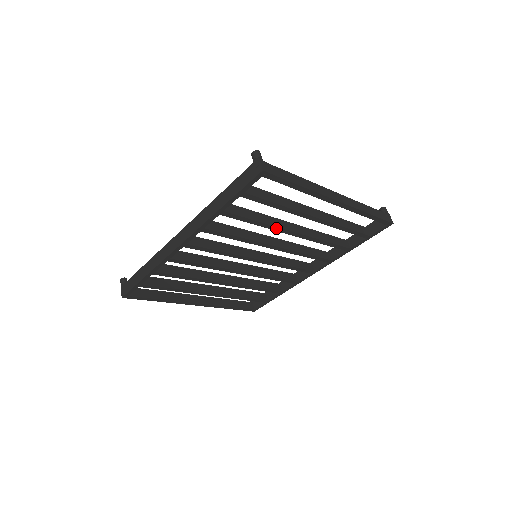
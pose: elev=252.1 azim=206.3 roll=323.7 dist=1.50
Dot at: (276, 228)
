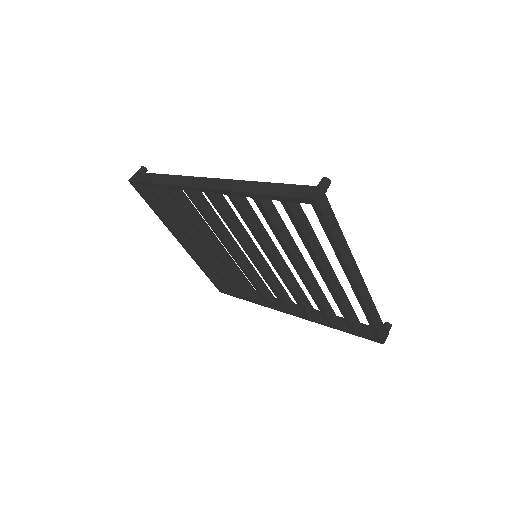
Dot at: (288, 253)
